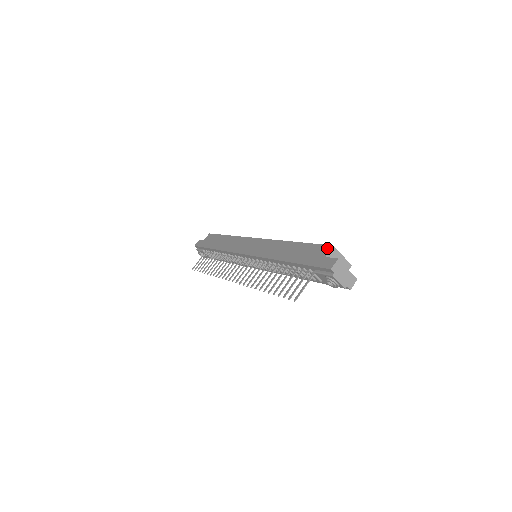
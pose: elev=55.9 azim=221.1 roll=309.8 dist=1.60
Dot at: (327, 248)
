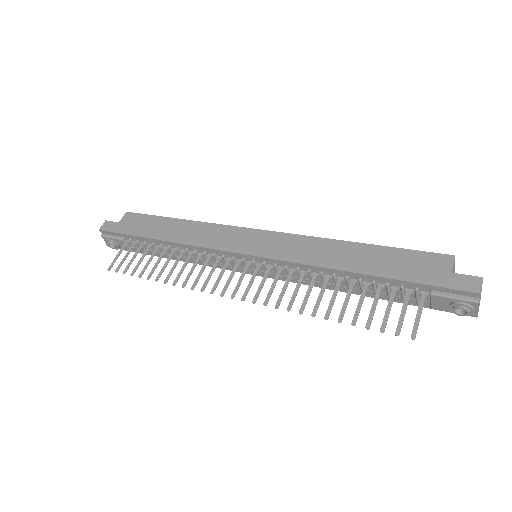
Dot at: (445, 259)
